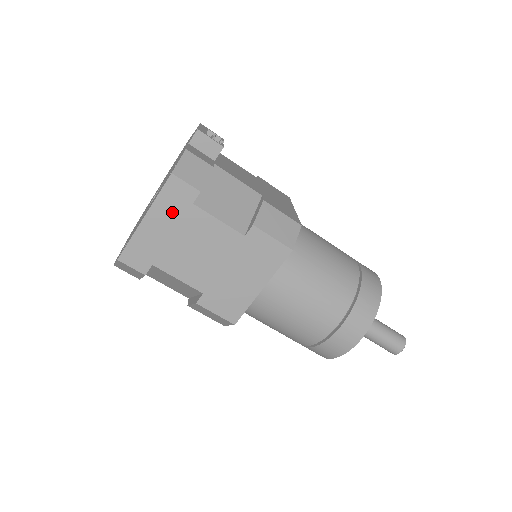
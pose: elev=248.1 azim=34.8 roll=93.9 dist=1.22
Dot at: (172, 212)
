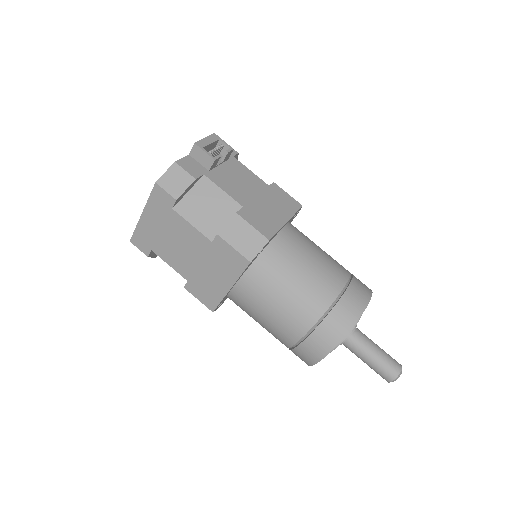
Dot at: (159, 213)
